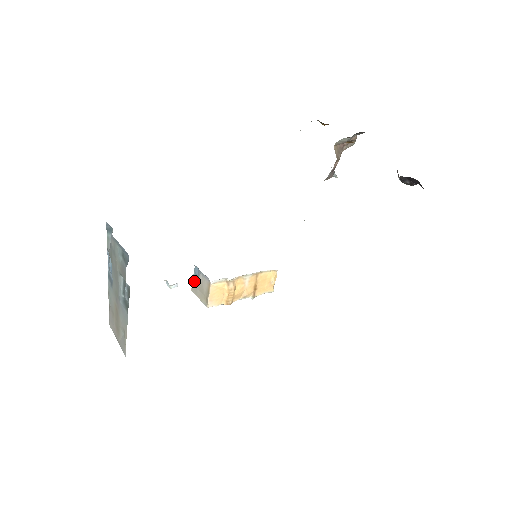
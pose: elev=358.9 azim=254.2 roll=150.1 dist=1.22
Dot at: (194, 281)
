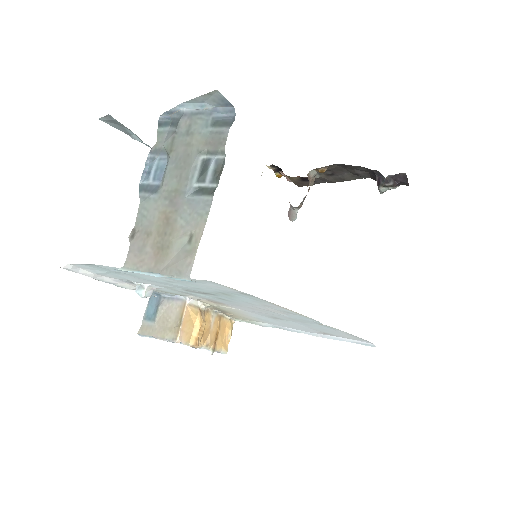
Dot at: (147, 317)
